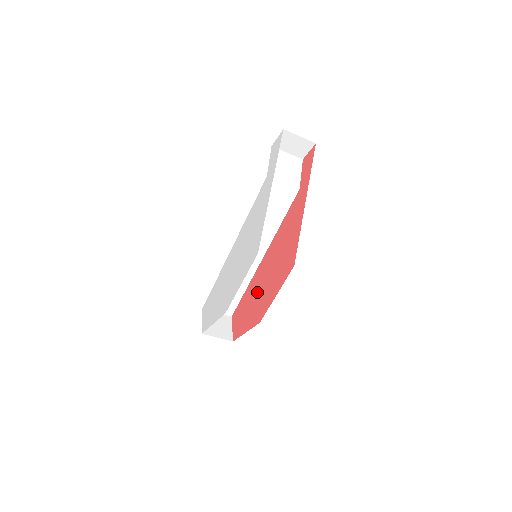
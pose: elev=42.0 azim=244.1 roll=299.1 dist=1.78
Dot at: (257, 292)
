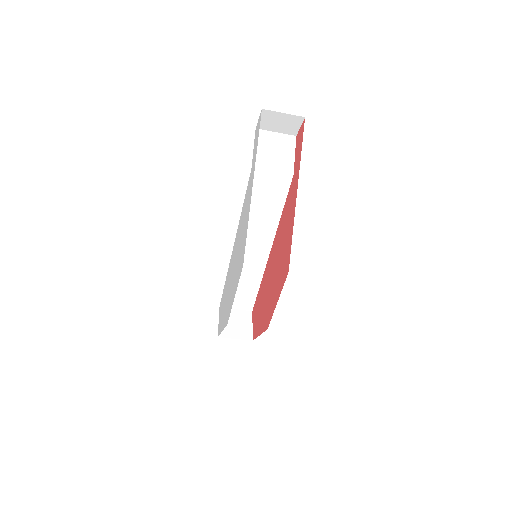
Dot at: (266, 291)
